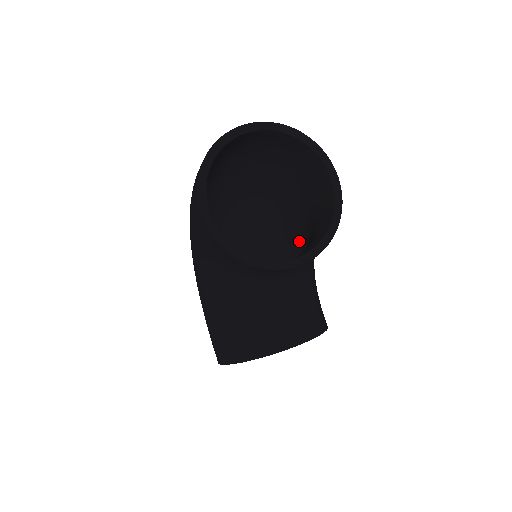
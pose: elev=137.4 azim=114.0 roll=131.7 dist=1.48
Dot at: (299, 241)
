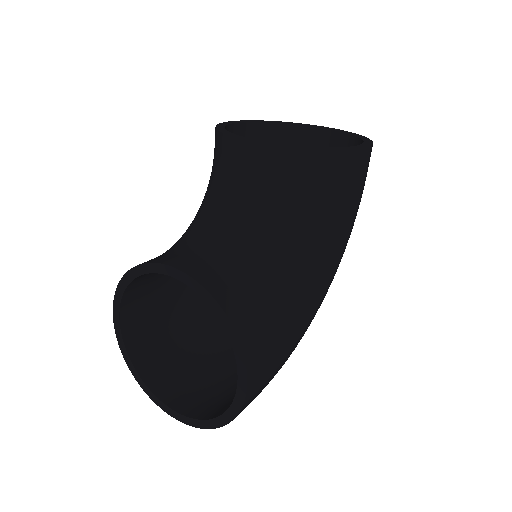
Dot at: occluded
